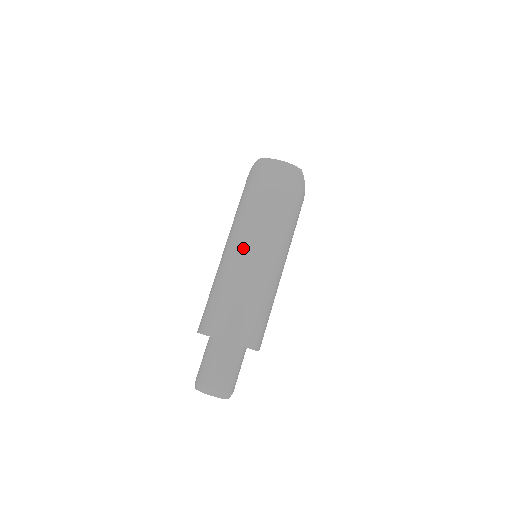
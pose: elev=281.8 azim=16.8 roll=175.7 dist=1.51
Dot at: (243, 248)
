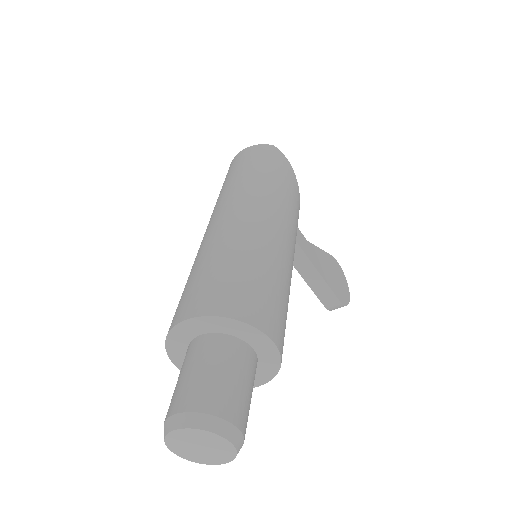
Dot at: (211, 224)
